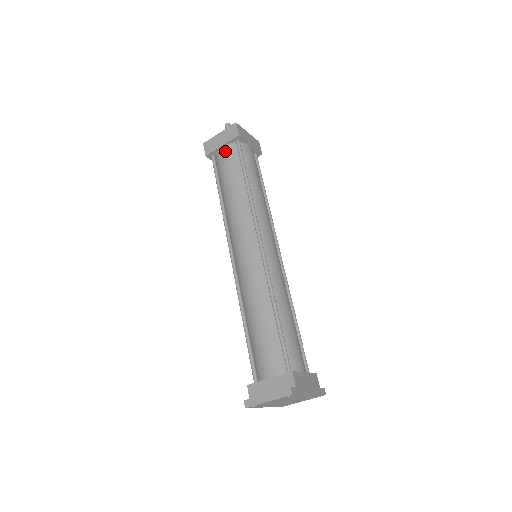
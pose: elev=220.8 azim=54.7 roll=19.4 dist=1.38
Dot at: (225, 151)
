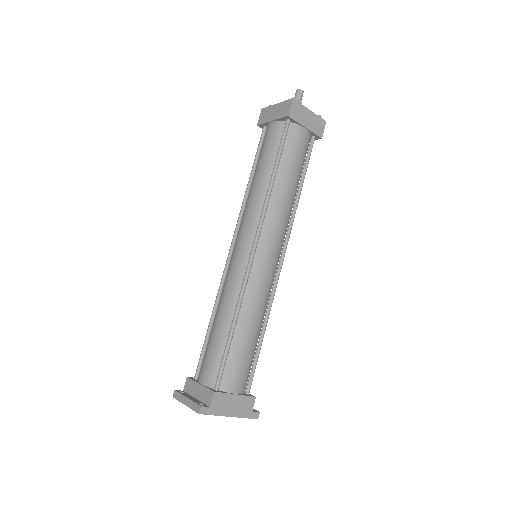
Dot at: (272, 128)
